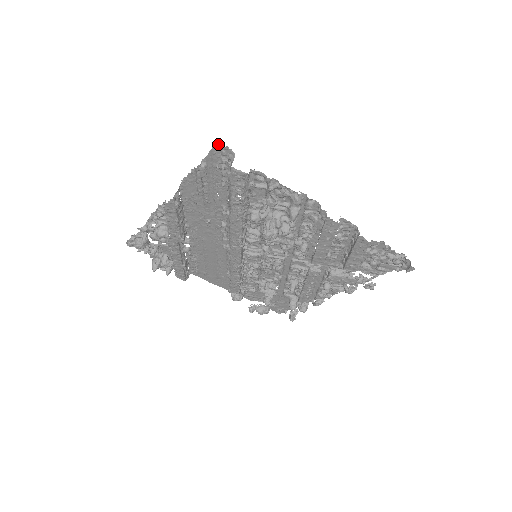
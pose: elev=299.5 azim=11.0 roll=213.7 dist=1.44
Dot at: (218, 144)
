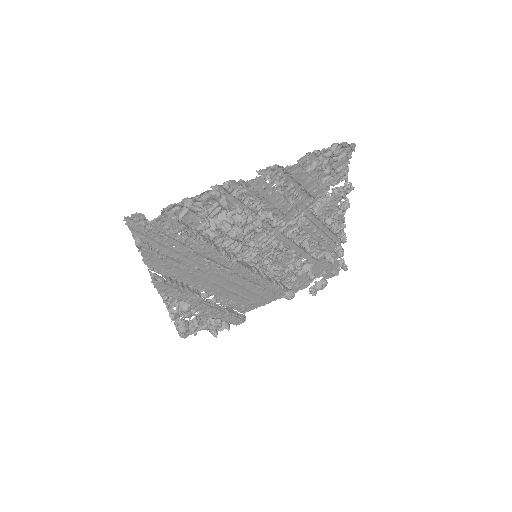
Dot at: (126, 219)
